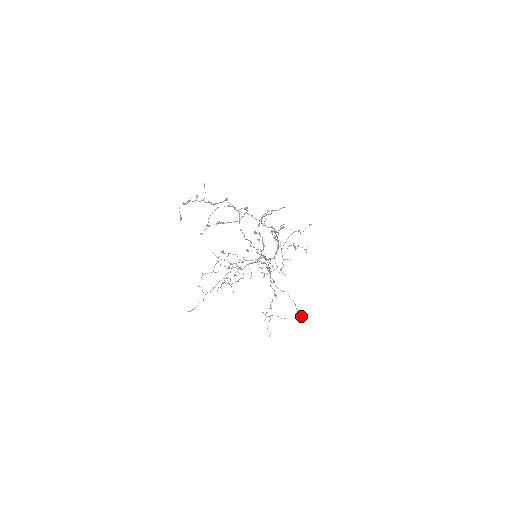
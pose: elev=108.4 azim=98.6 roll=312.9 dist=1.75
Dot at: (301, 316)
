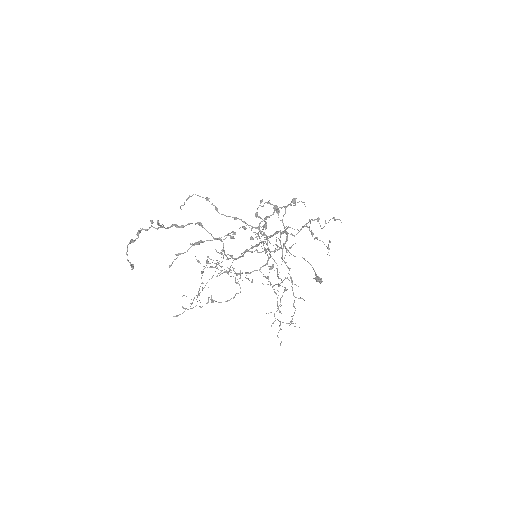
Dot at: (321, 281)
